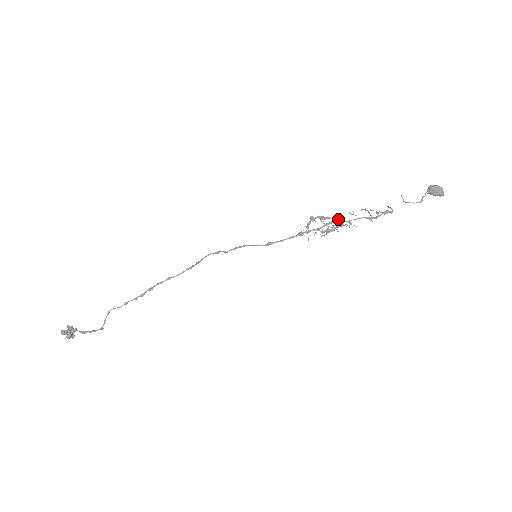
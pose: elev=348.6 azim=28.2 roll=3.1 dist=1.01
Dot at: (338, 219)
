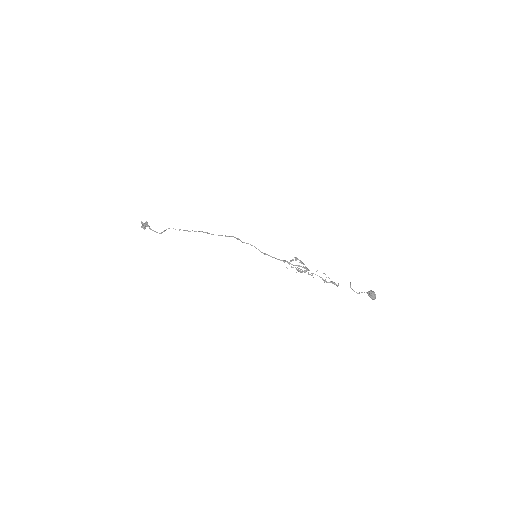
Dot at: occluded
